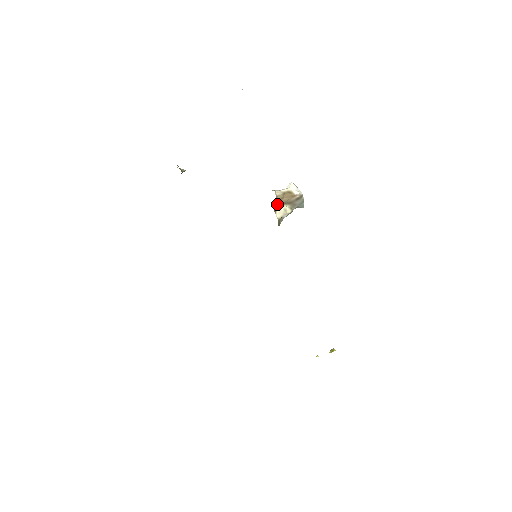
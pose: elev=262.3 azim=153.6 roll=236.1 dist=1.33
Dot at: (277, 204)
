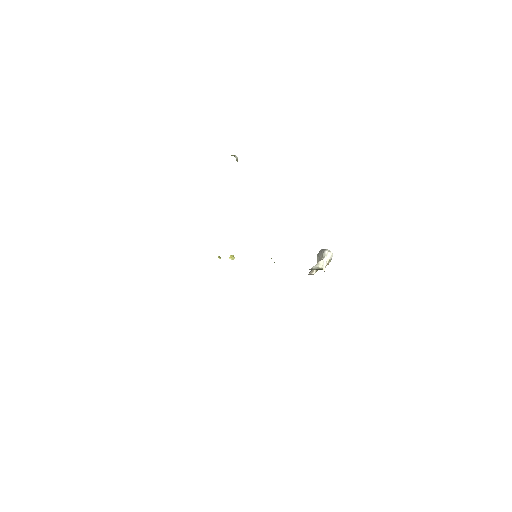
Dot at: occluded
